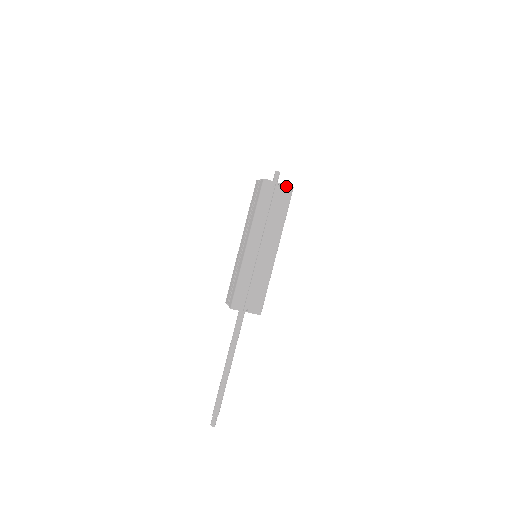
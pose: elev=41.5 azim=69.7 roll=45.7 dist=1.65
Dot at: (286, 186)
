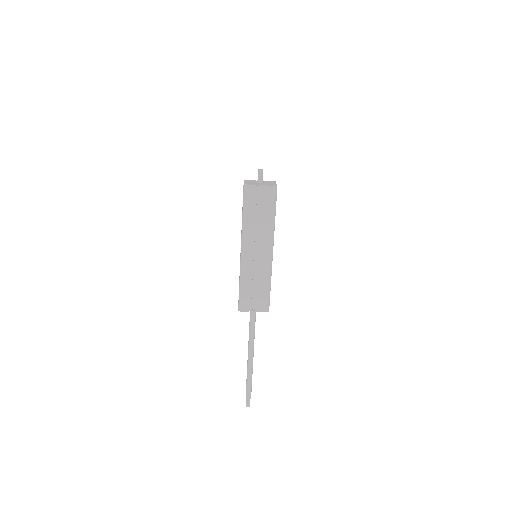
Dot at: (268, 187)
